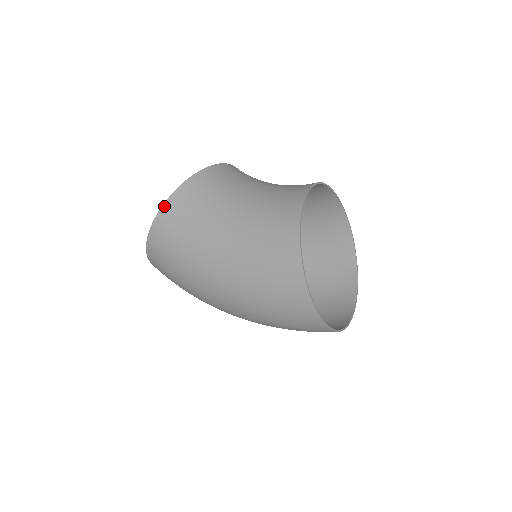
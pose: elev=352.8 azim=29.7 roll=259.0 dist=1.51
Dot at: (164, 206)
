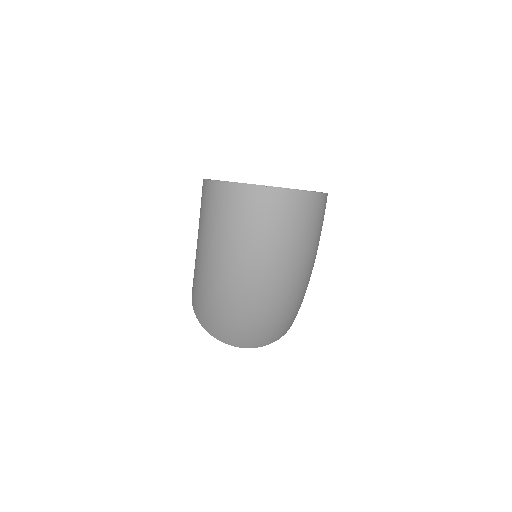
Dot at: occluded
